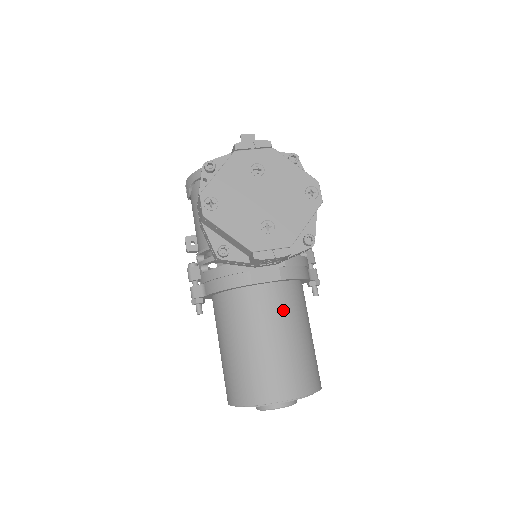
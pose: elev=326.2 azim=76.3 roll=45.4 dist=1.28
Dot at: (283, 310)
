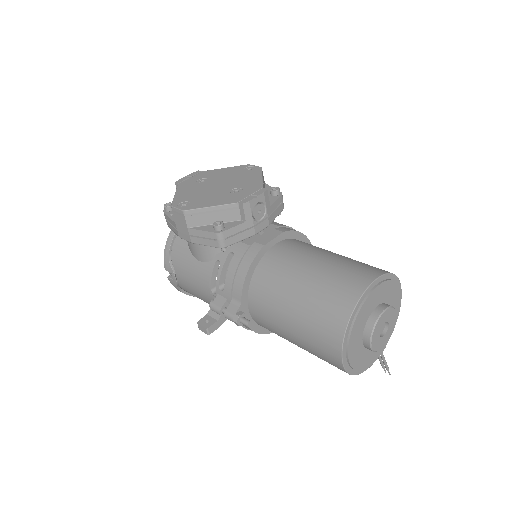
Dot at: (305, 248)
